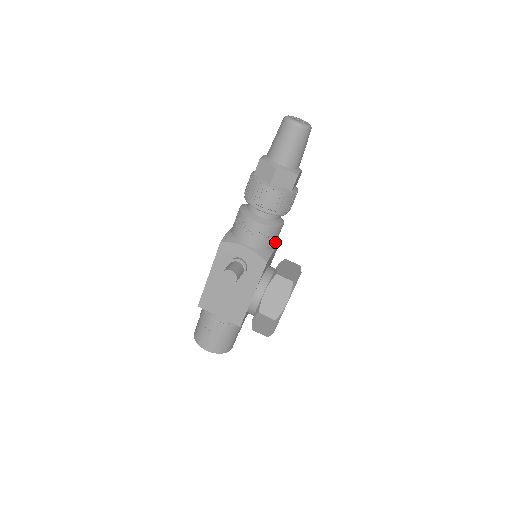
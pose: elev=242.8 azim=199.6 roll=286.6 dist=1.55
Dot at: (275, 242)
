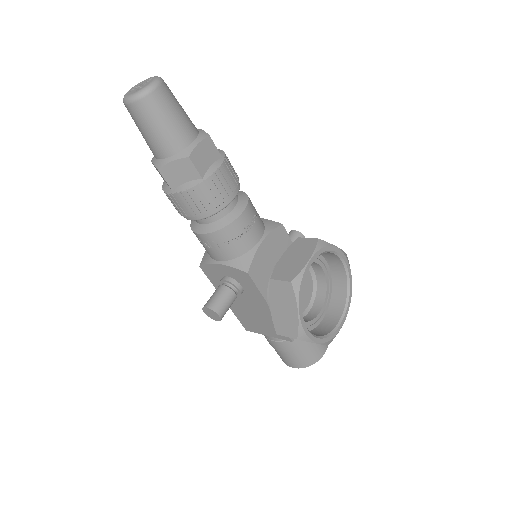
Dot at: (253, 236)
